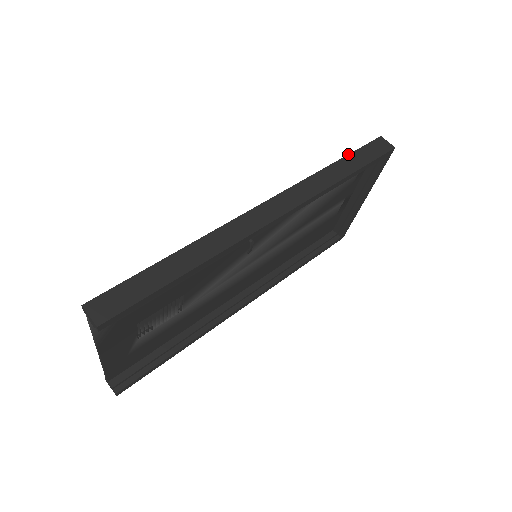
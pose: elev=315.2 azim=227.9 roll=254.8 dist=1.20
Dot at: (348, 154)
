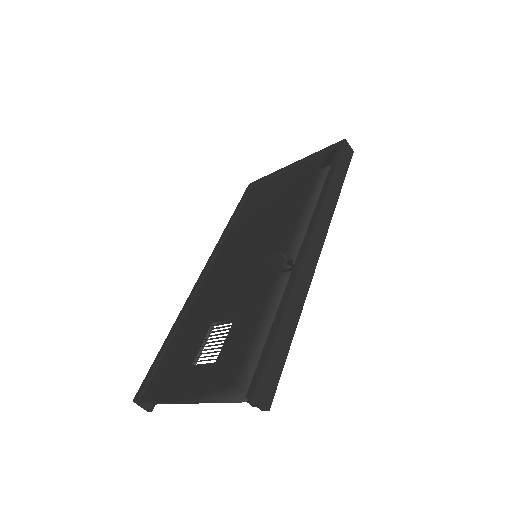
Dot at: (336, 165)
